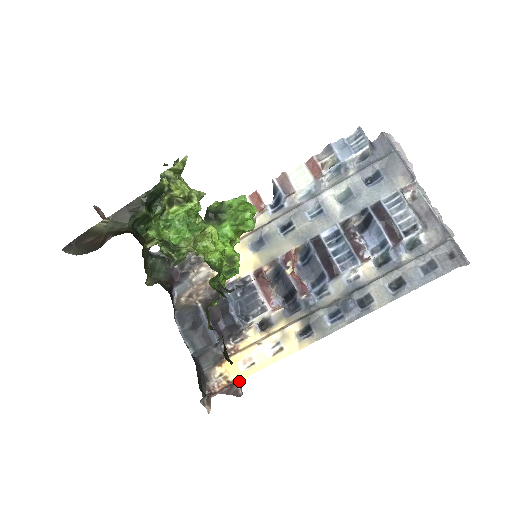
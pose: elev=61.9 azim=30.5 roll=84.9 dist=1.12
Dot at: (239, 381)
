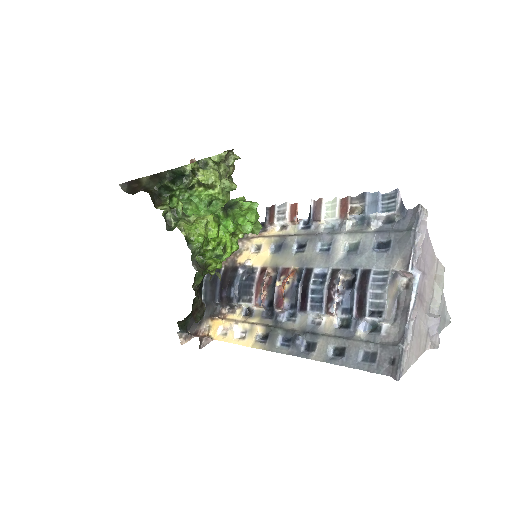
Dot at: (209, 338)
